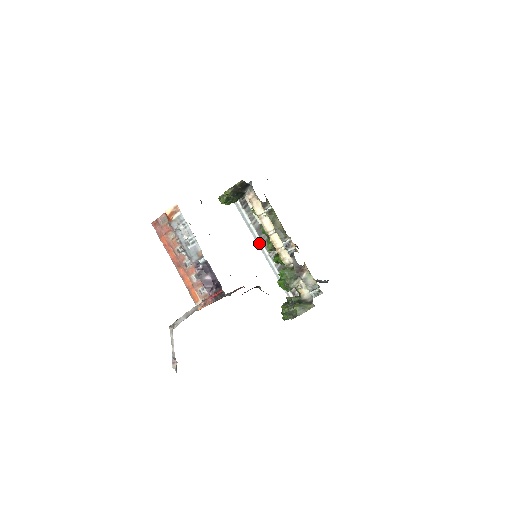
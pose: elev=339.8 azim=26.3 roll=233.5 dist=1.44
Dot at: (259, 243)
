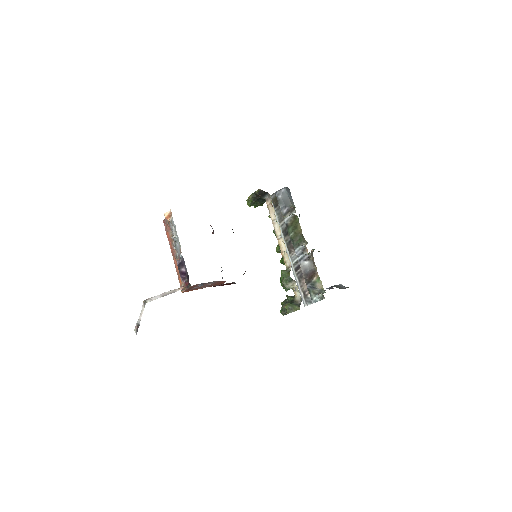
Dot at: occluded
